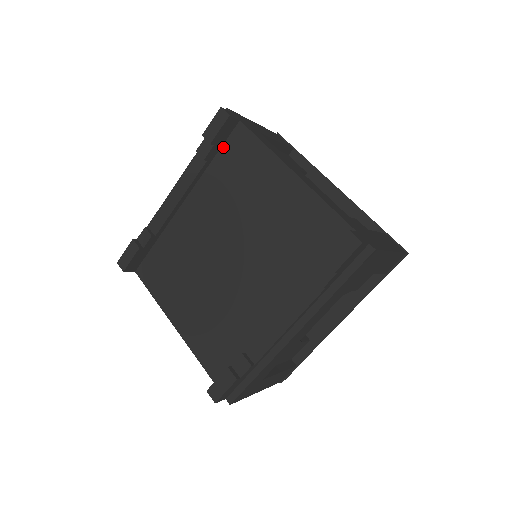
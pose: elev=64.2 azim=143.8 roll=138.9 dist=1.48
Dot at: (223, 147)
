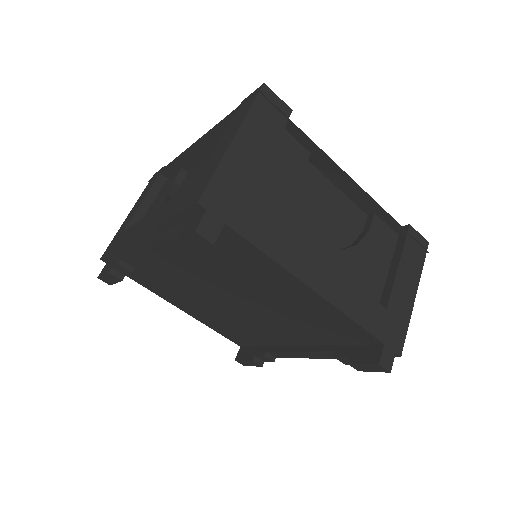
Dot at: occluded
